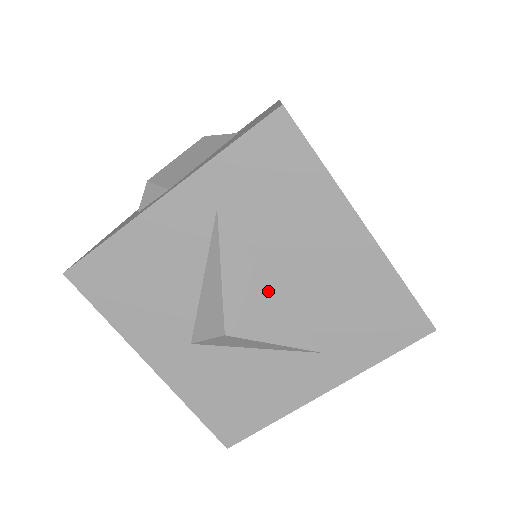
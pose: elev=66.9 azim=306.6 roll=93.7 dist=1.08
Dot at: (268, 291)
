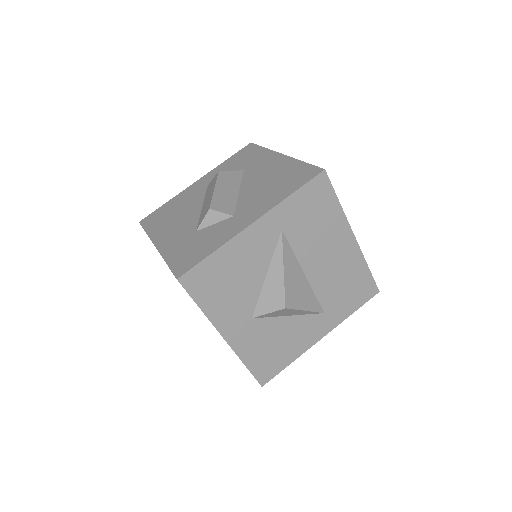
Dot at: (303, 278)
